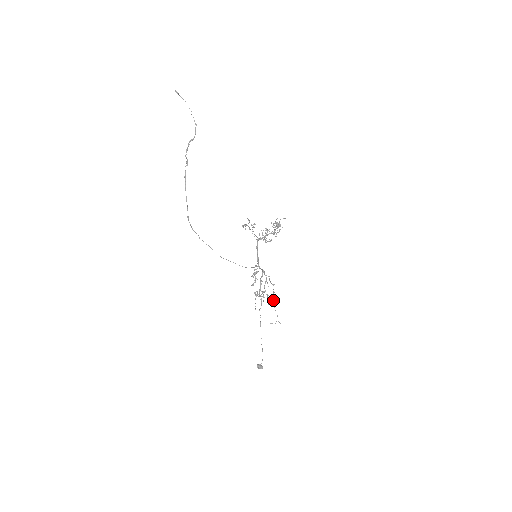
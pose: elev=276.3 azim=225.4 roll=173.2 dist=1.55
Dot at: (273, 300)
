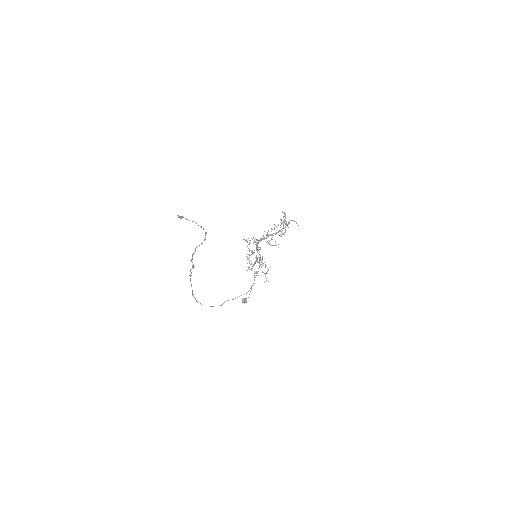
Dot at: (265, 274)
